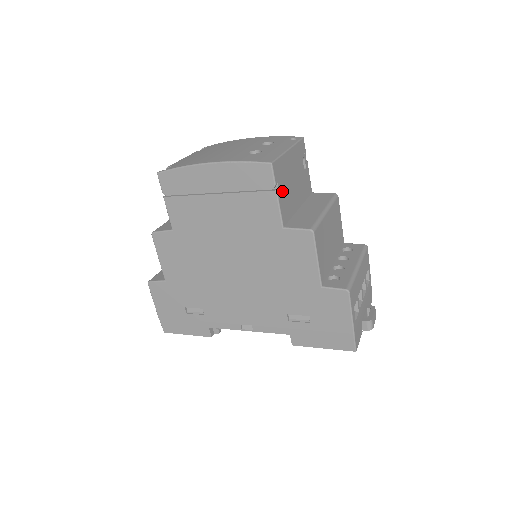
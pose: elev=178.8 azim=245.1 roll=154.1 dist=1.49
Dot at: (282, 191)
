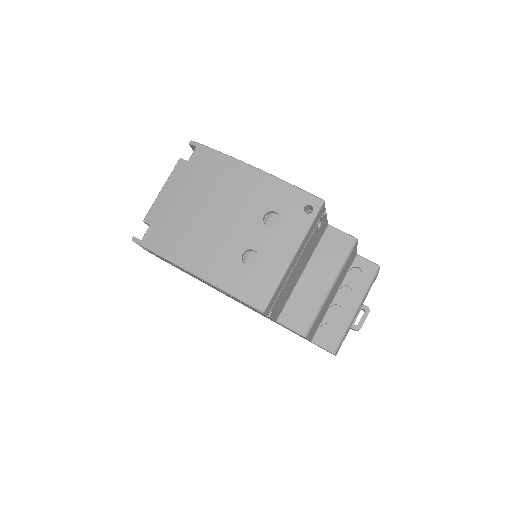
Dot at: (278, 304)
